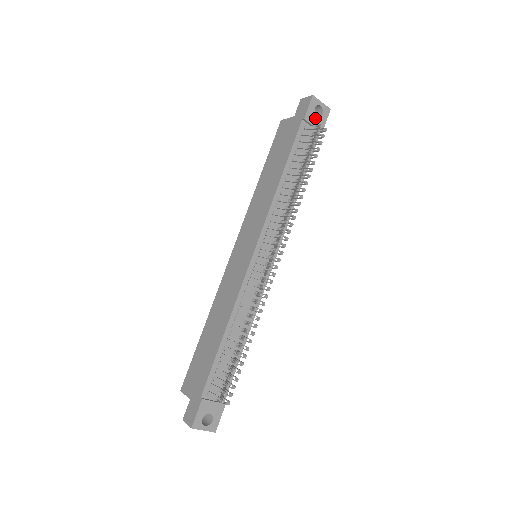
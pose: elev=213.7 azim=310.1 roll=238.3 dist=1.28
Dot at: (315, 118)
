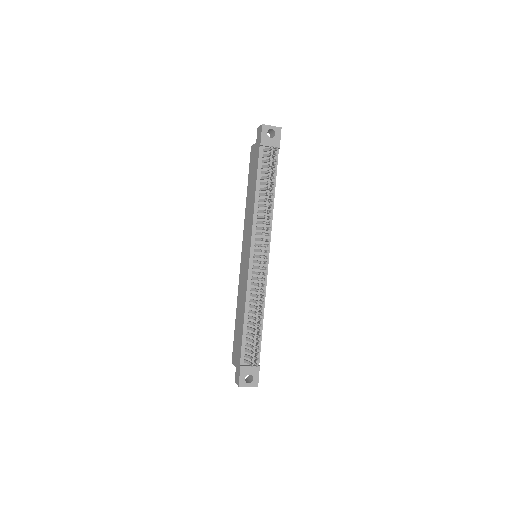
Dot at: (270, 140)
